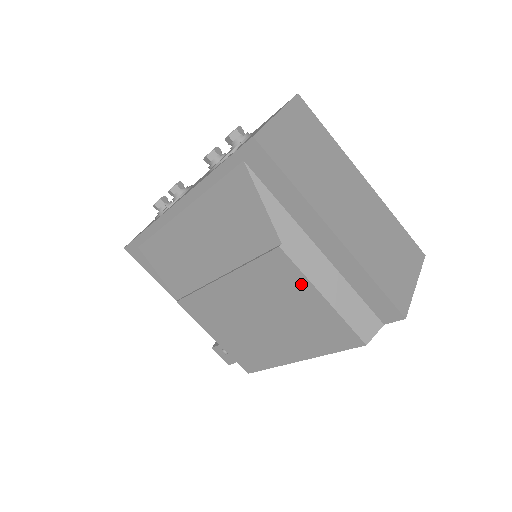
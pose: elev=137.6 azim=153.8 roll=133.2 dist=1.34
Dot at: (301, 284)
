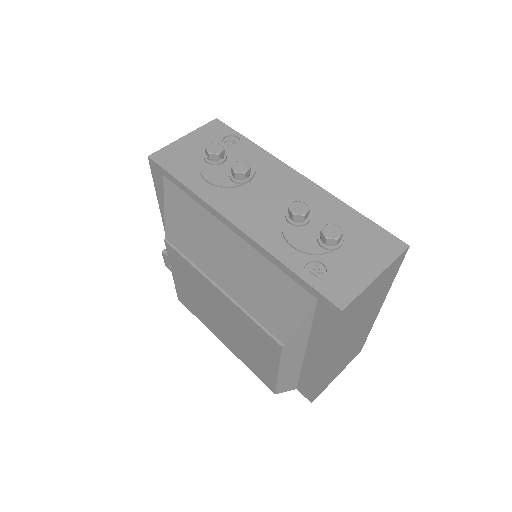
Dot at: (272, 358)
